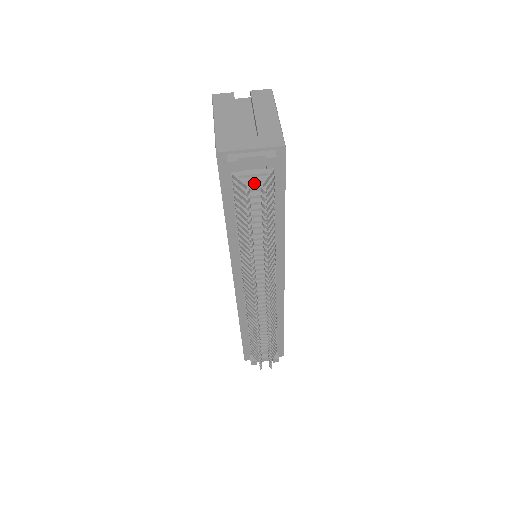
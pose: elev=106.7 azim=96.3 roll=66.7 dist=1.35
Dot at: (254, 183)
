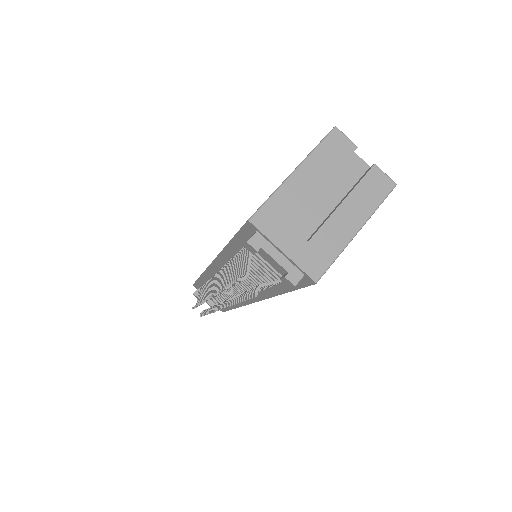
Dot at: (269, 262)
